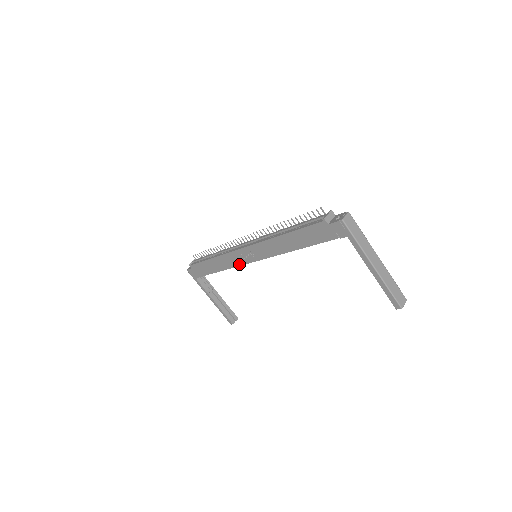
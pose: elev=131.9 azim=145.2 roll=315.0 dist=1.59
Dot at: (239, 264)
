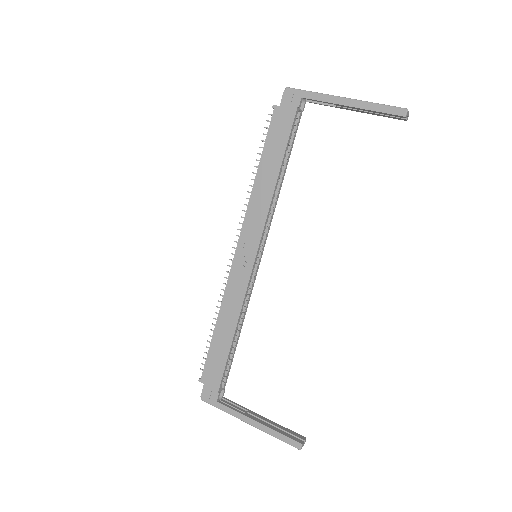
Dot at: (245, 286)
